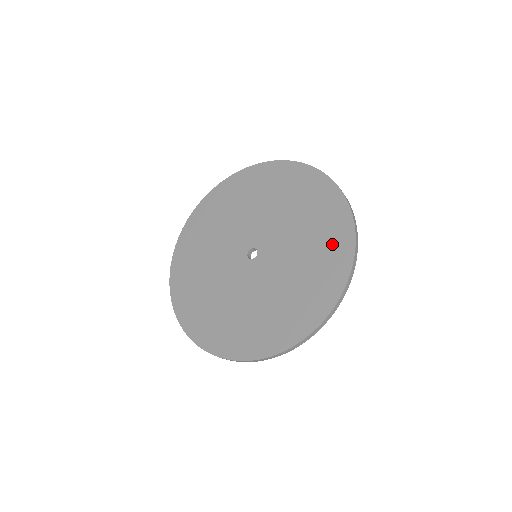
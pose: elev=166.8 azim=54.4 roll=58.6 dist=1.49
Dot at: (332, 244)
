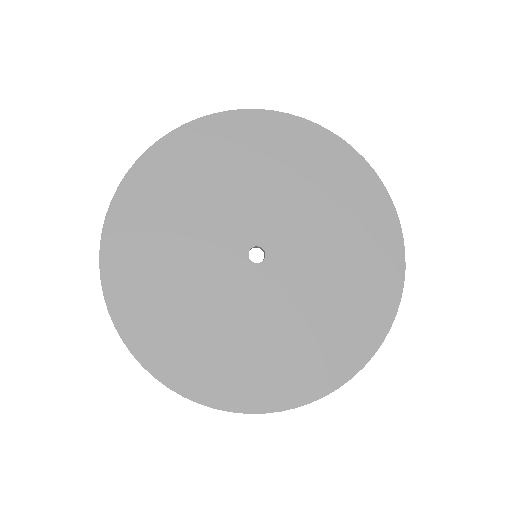
Dot at: (361, 203)
